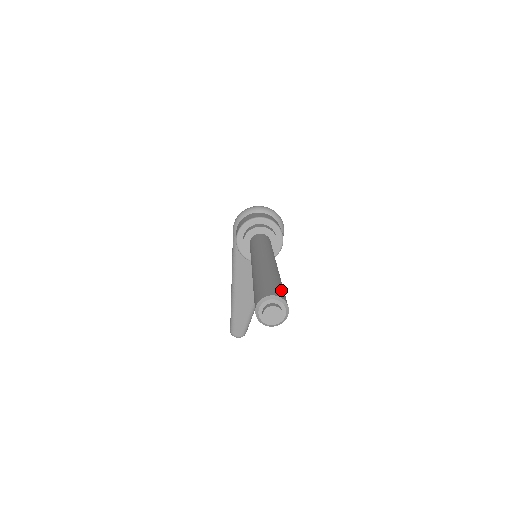
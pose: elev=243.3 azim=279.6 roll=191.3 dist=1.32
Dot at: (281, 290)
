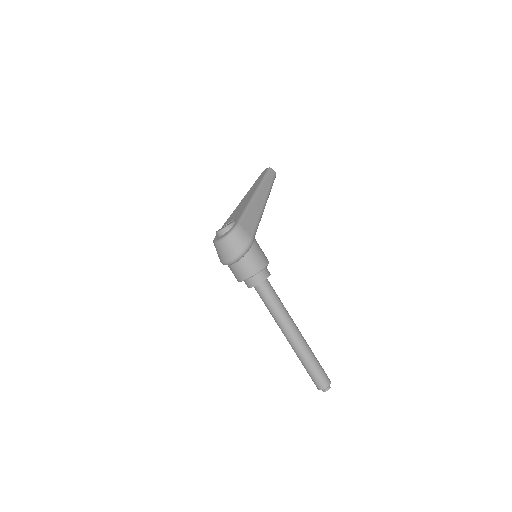
Dot at: (319, 379)
